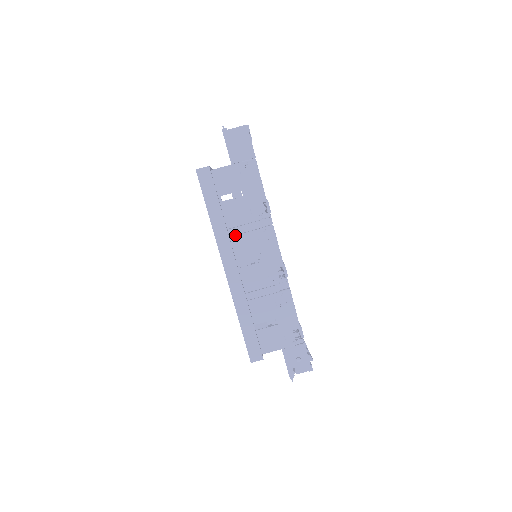
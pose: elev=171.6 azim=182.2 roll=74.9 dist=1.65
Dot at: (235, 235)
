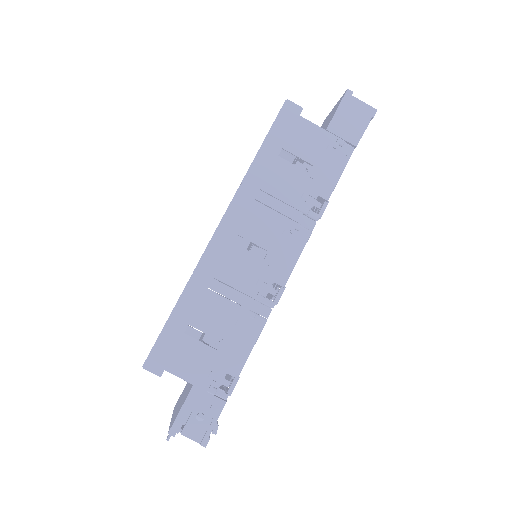
Dot at: (263, 204)
